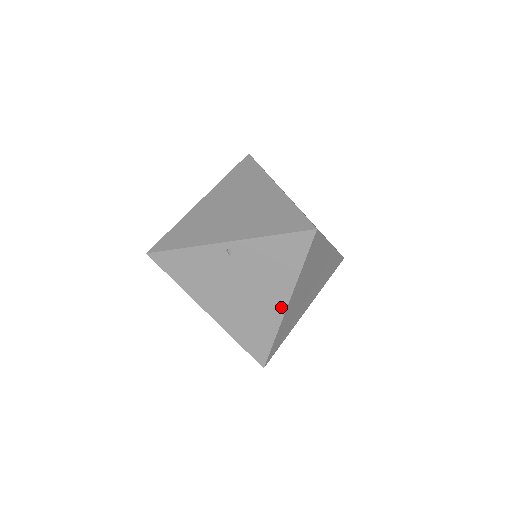
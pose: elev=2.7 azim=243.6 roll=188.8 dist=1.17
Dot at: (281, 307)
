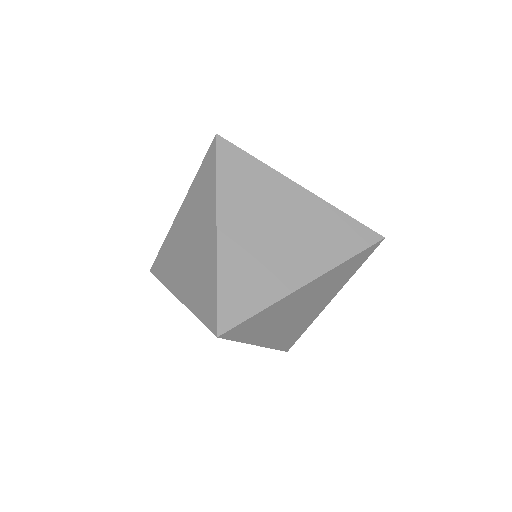
Dot at: occluded
